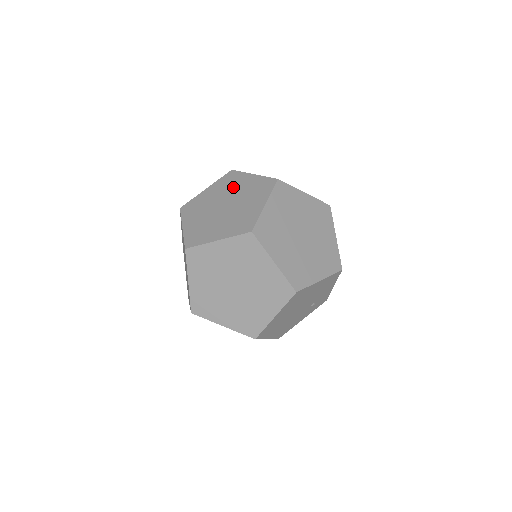
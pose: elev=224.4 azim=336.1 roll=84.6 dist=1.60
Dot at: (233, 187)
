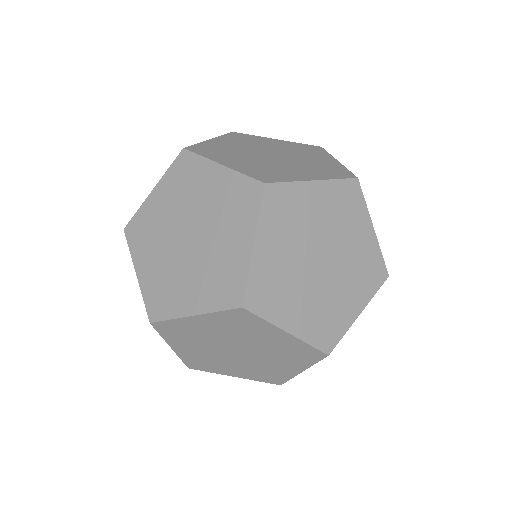
Dot at: (193, 193)
